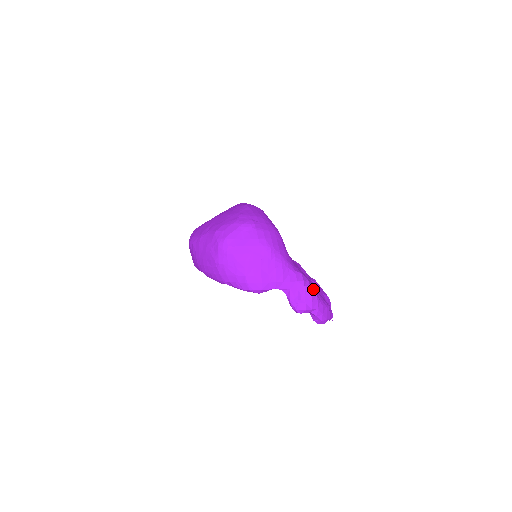
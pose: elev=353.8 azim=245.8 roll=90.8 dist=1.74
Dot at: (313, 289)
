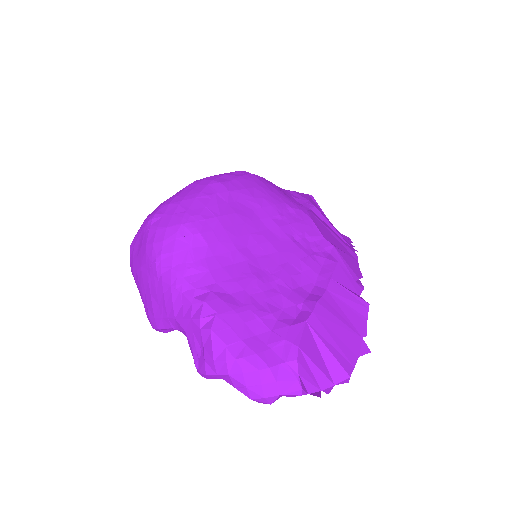
Dot at: (221, 334)
